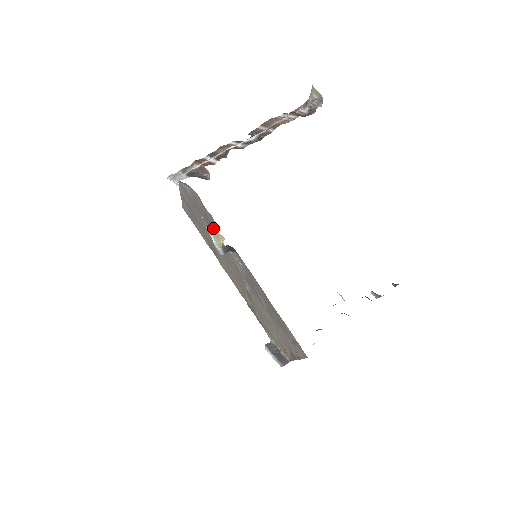
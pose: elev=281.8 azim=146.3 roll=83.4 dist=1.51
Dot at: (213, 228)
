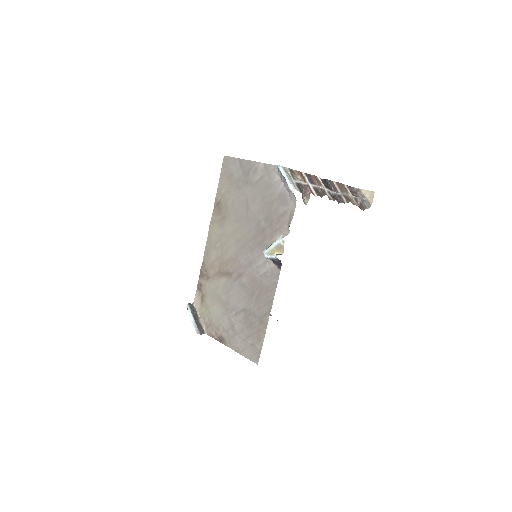
Dot at: (284, 241)
